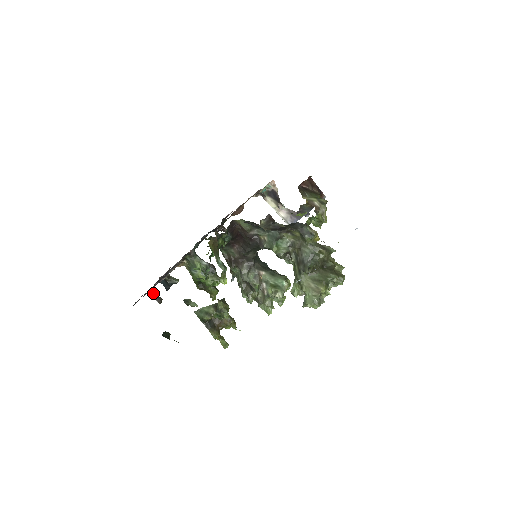
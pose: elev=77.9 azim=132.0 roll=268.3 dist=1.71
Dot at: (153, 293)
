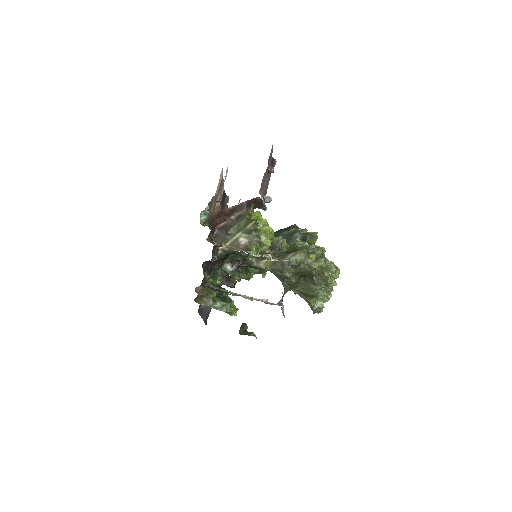
Dot at: (224, 282)
